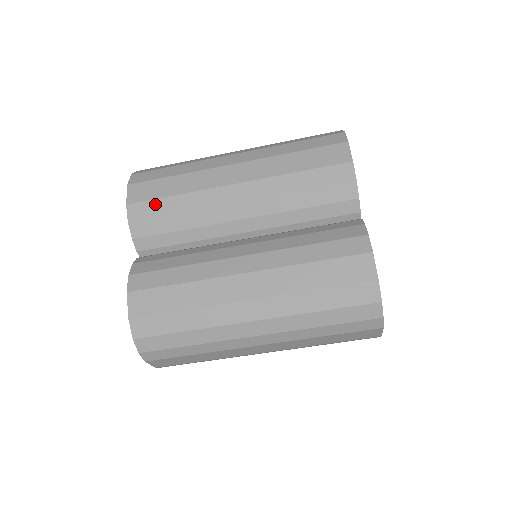
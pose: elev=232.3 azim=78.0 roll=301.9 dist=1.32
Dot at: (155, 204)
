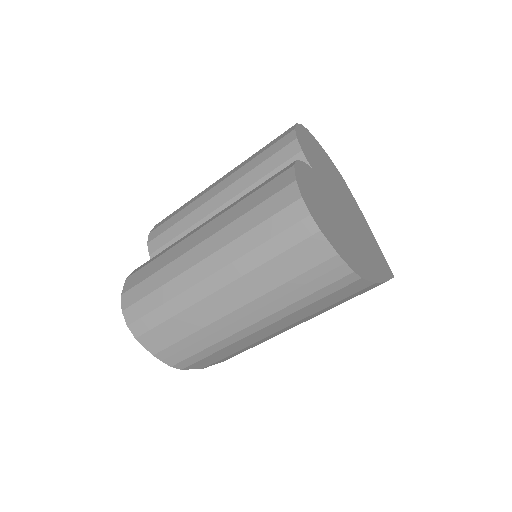
Dot at: (165, 224)
